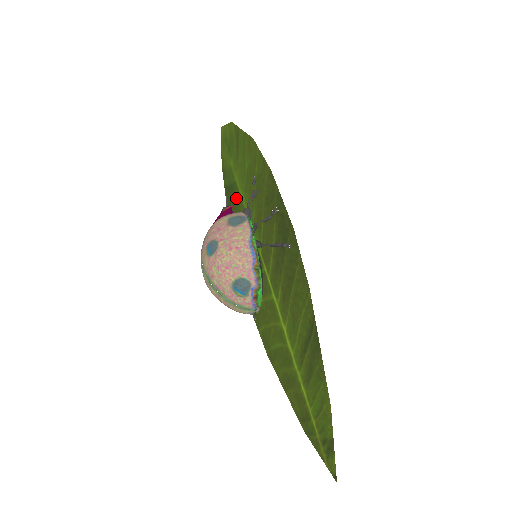
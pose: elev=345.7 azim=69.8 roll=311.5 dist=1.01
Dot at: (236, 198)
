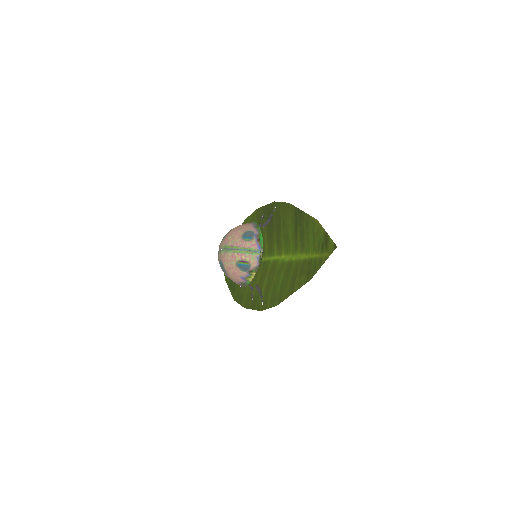
Dot at: occluded
